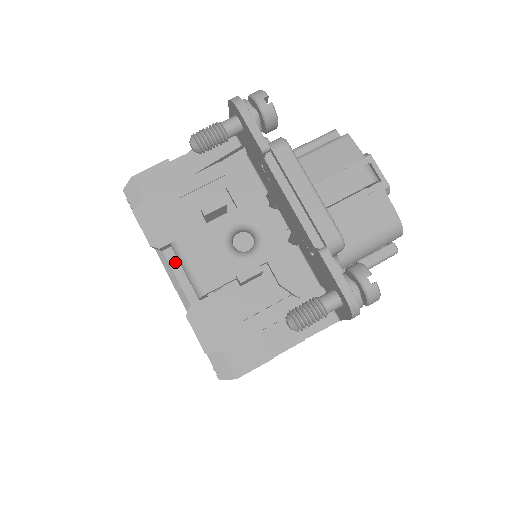
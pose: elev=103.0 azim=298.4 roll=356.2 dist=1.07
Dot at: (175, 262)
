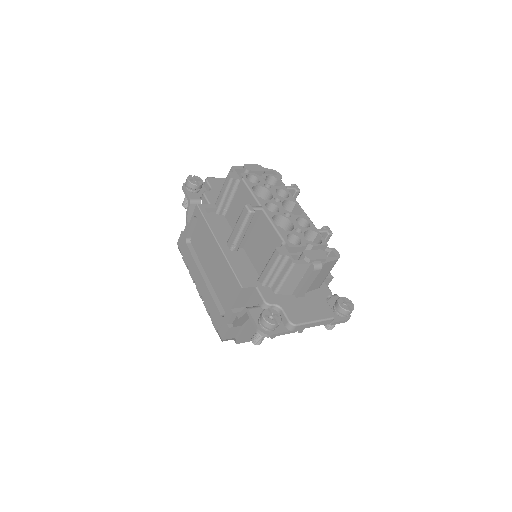
Dot at: occluded
